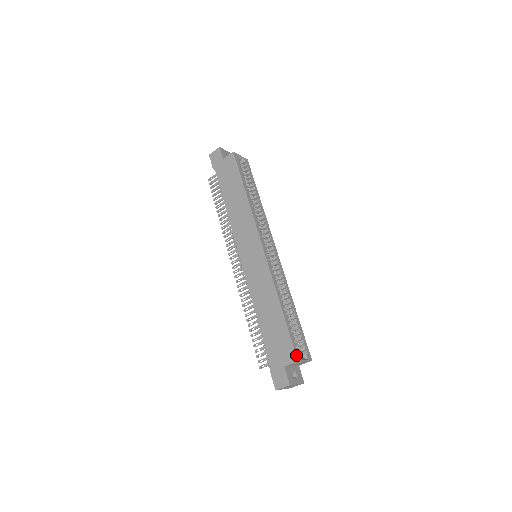
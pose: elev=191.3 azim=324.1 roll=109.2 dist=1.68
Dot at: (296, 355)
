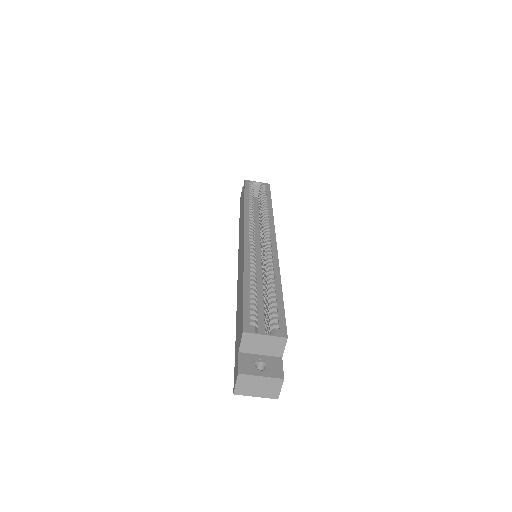
Dot at: (243, 325)
